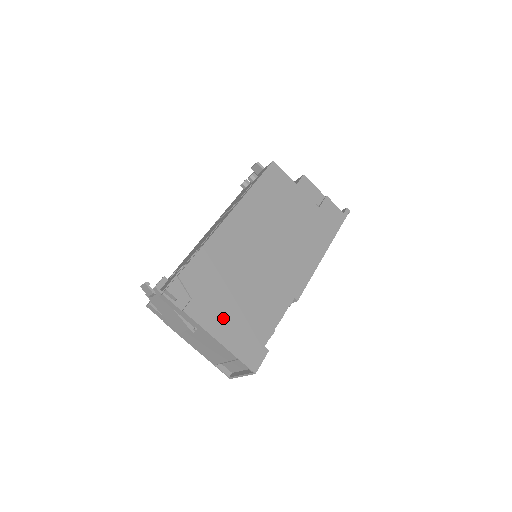
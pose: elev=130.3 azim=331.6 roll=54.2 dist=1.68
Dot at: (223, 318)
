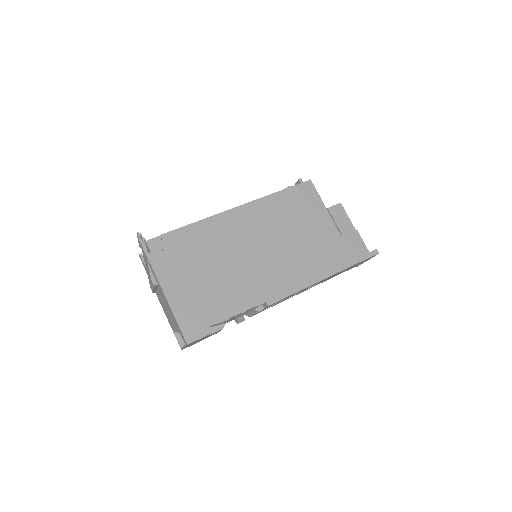
Dot at: (183, 285)
